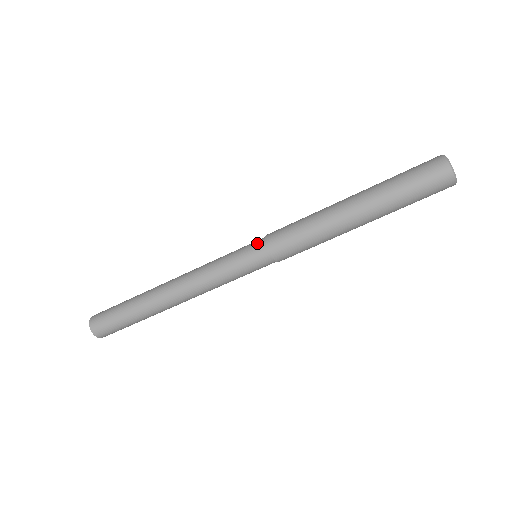
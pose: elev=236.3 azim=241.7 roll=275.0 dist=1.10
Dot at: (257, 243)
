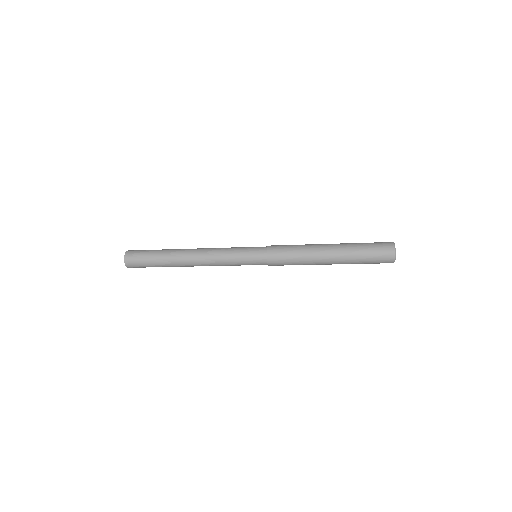
Dot at: (260, 250)
